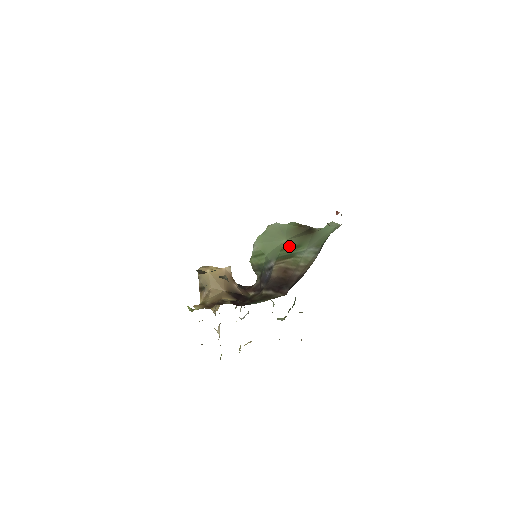
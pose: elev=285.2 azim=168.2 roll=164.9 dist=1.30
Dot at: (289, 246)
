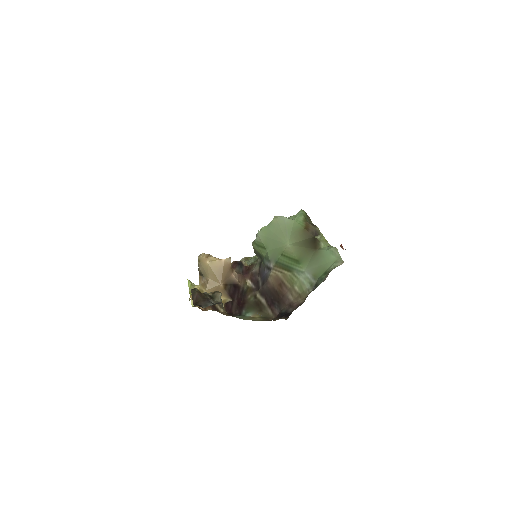
Dot at: (290, 255)
